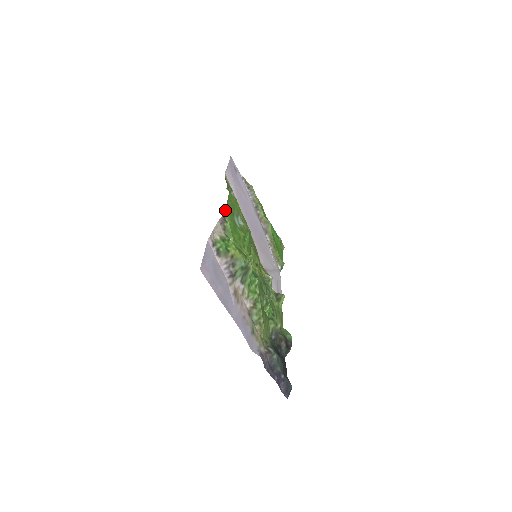
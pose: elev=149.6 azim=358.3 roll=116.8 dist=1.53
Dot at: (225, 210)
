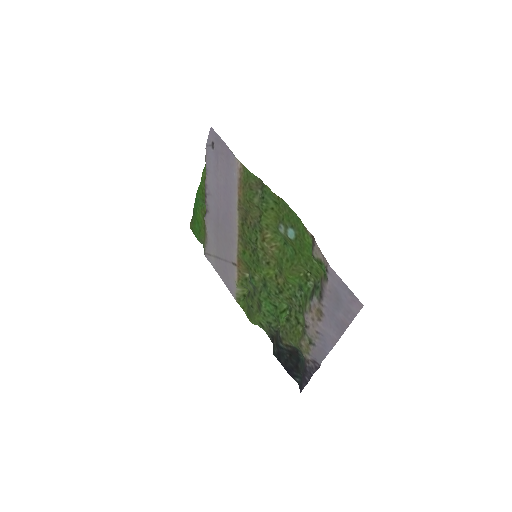
Dot at: (305, 227)
